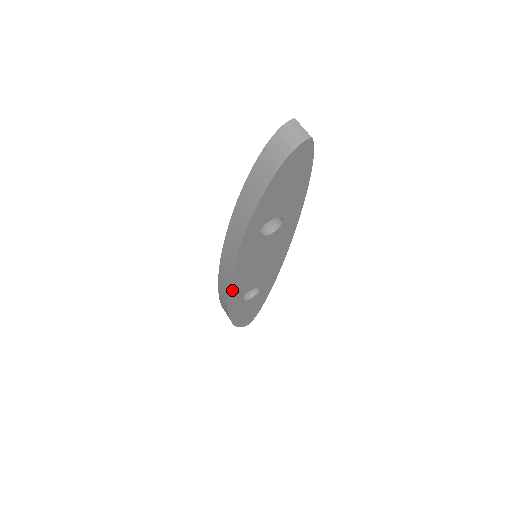
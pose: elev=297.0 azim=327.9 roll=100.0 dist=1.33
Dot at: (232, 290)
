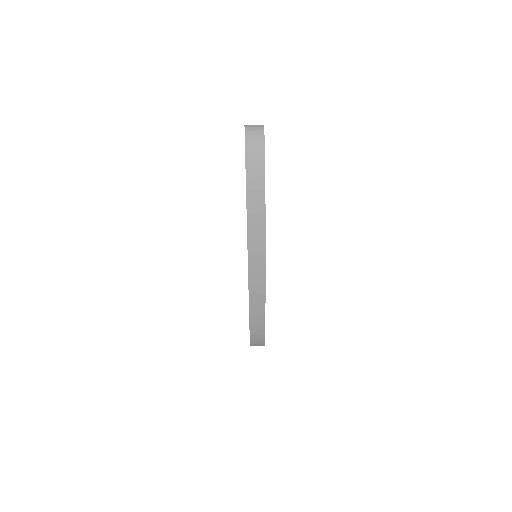
Dot at: (265, 289)
